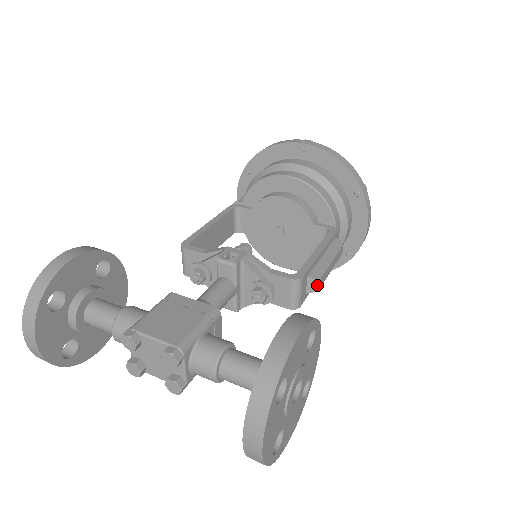
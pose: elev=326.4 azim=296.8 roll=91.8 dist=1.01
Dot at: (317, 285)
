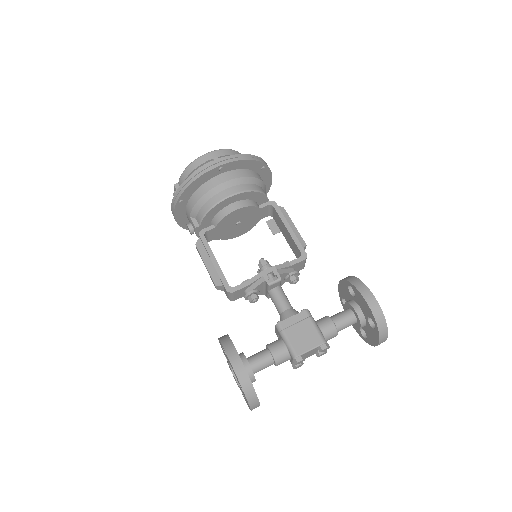
Dot at: occluded
